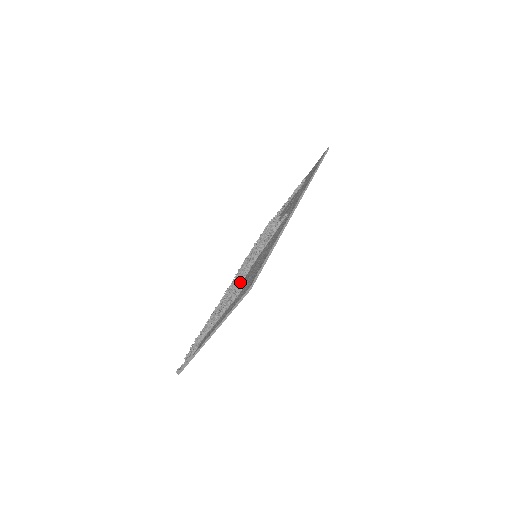
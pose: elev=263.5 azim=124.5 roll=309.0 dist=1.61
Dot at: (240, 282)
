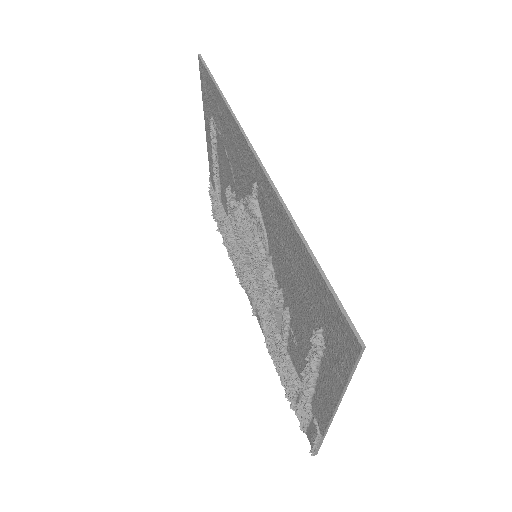
Dot at: (286, 312)
